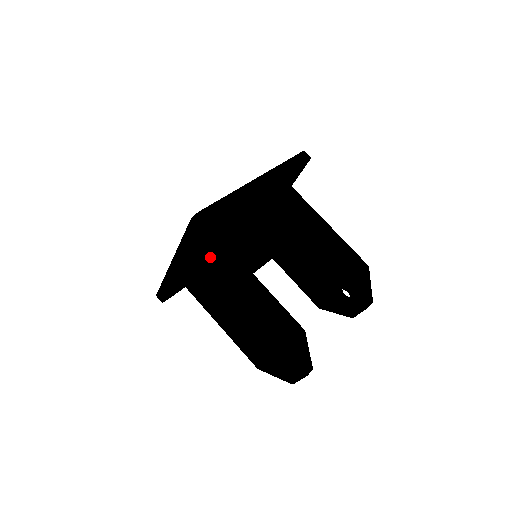
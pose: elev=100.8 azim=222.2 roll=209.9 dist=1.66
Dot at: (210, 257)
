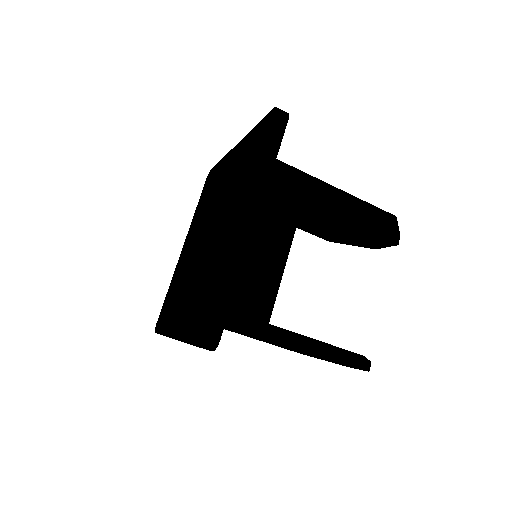
Dot at: occluded
